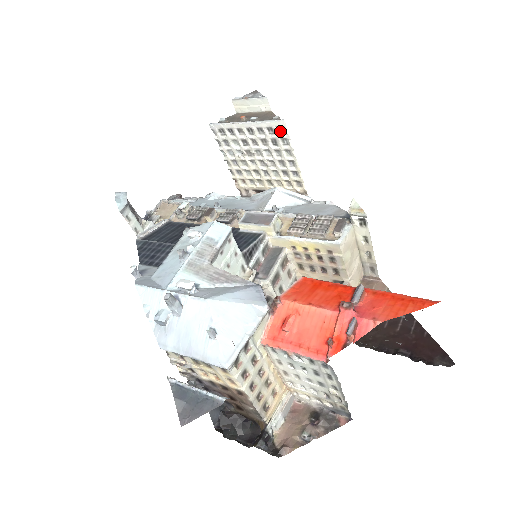
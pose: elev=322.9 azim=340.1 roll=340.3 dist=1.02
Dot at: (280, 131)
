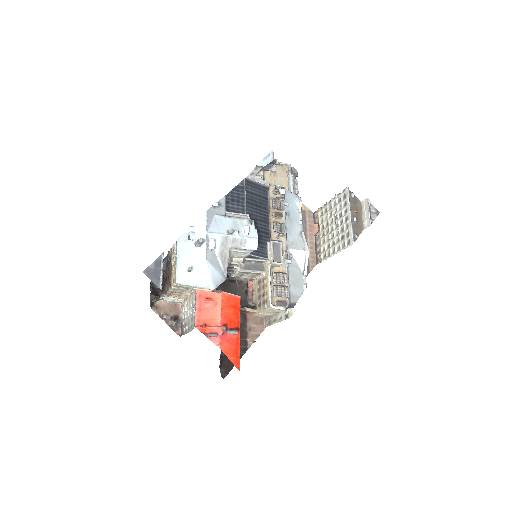
Dot at: (348, 241)
